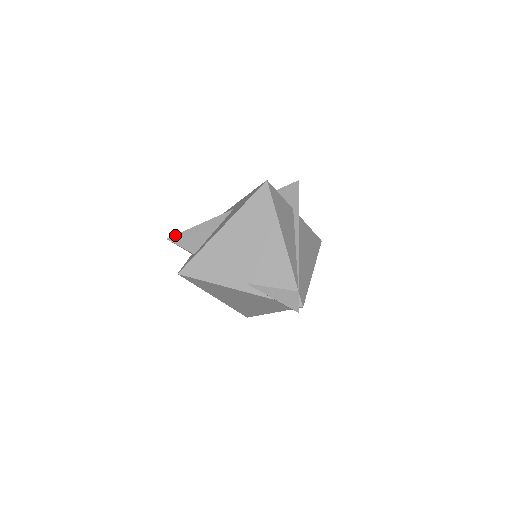
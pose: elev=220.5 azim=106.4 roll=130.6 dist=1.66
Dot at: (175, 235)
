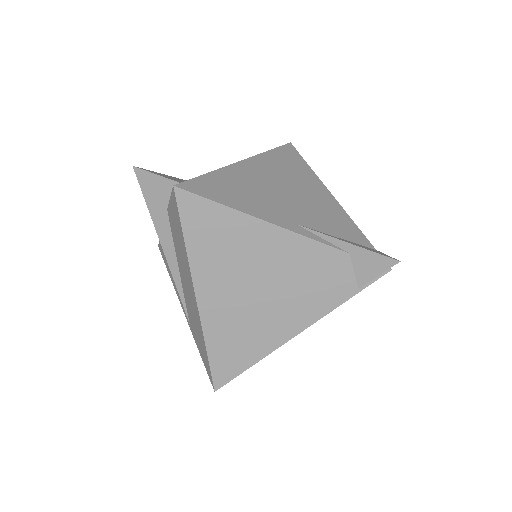
Dot at: occluded
